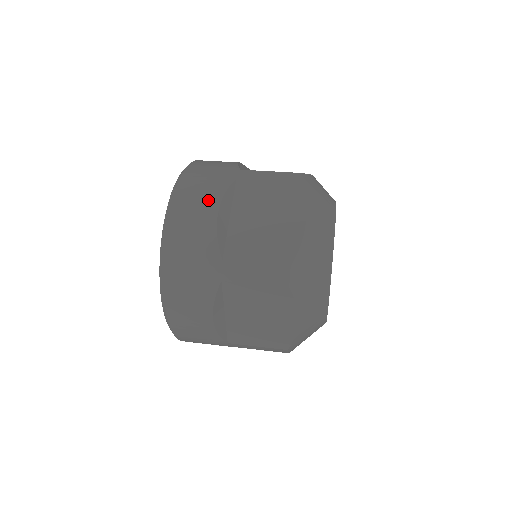
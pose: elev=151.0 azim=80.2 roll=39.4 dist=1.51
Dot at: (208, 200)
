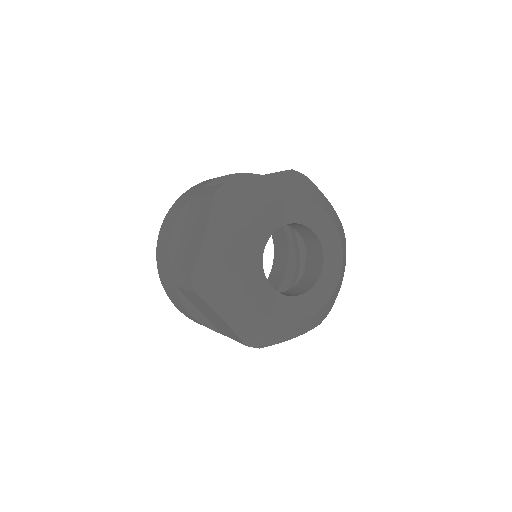
Dot at: occluded
